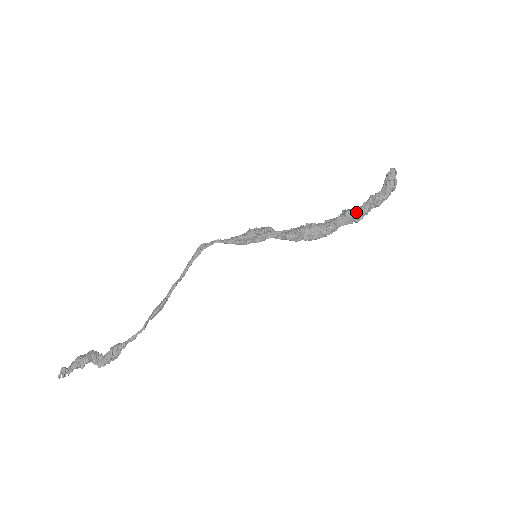
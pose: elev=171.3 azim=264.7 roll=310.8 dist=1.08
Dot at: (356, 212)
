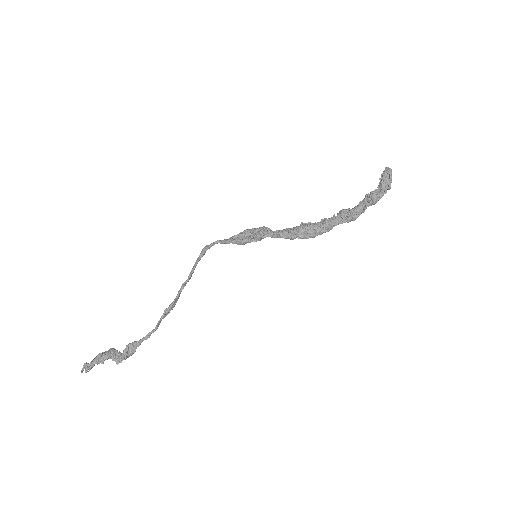
Dot at: (351, 210)
